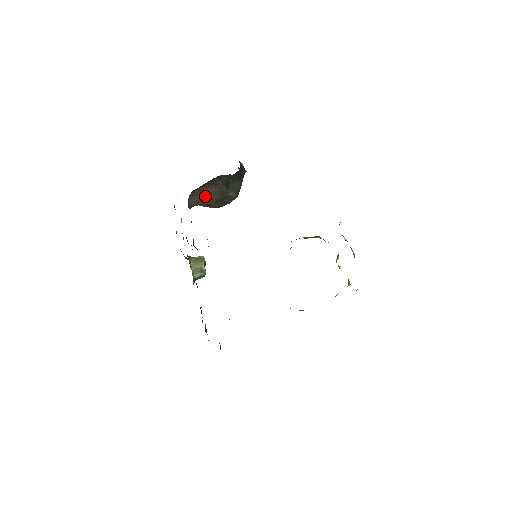
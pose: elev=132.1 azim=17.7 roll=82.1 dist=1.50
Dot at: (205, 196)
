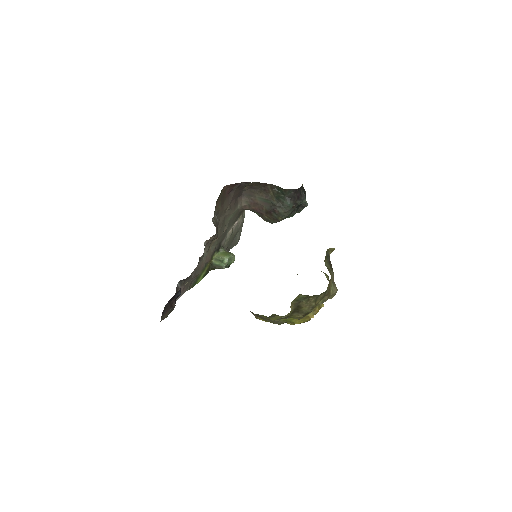
Dot at: (257, 200)
